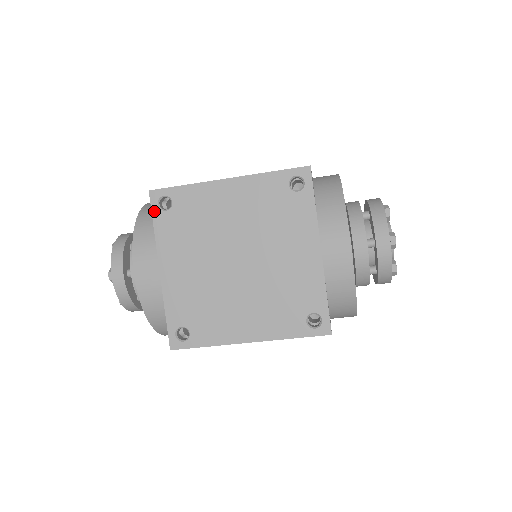
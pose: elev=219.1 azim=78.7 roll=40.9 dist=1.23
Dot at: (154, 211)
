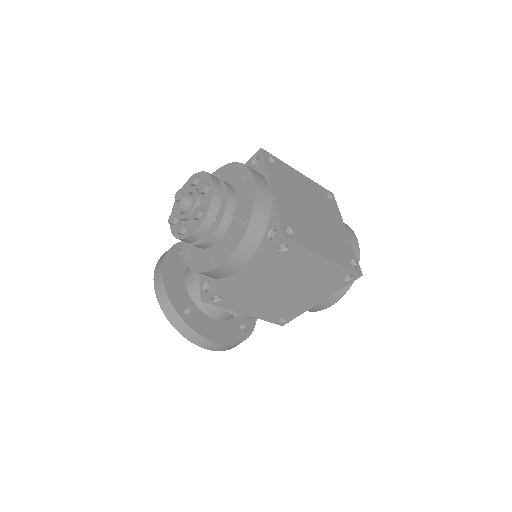
Dot at: (265, 158)
